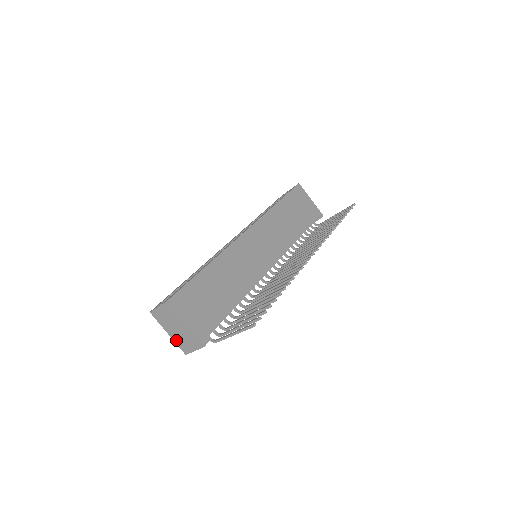
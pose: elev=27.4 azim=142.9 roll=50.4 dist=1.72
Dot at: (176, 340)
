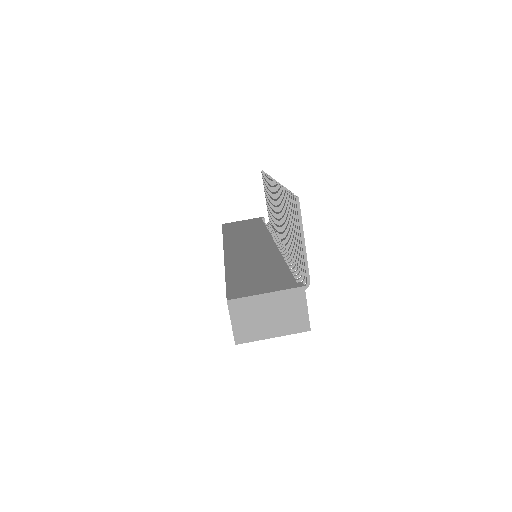
Dot at: (285, 330)
